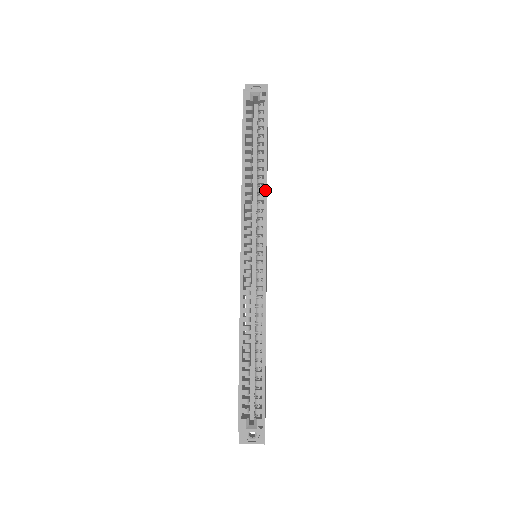
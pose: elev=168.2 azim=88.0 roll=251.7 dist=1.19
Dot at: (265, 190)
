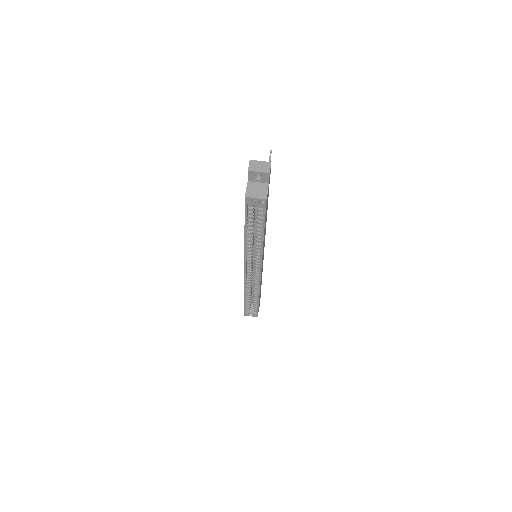
Dot at: (262, 248)
